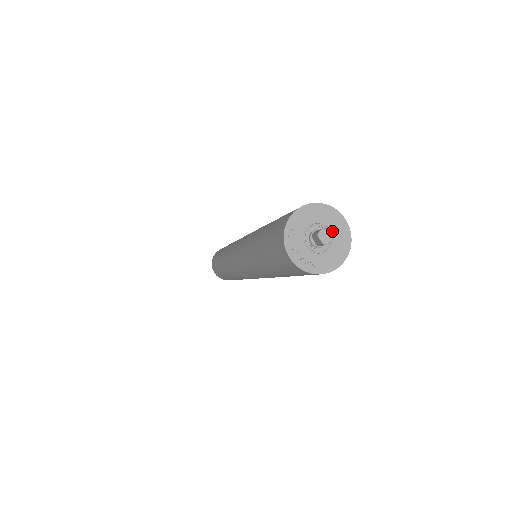
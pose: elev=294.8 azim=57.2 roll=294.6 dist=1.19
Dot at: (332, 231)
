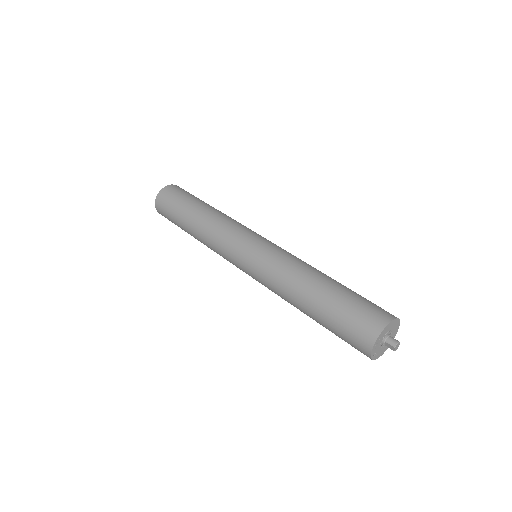
Dot at: (392, 332)
